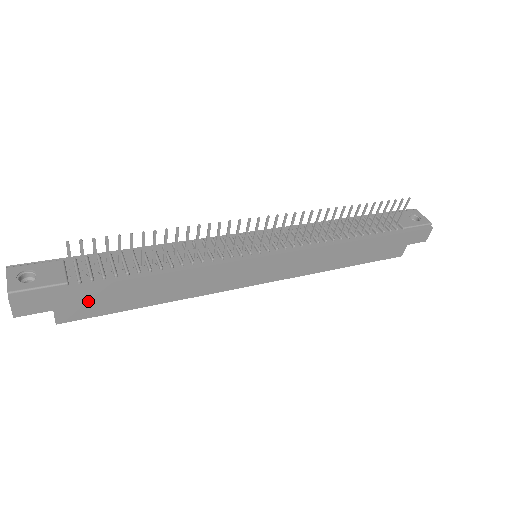
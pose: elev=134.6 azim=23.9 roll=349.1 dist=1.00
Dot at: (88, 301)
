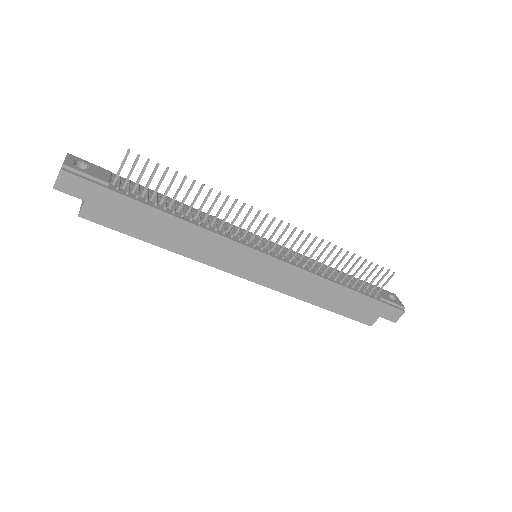
Dot at: (114, 209)
